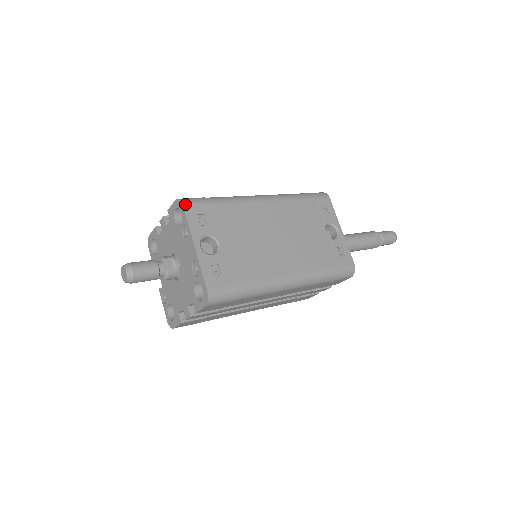
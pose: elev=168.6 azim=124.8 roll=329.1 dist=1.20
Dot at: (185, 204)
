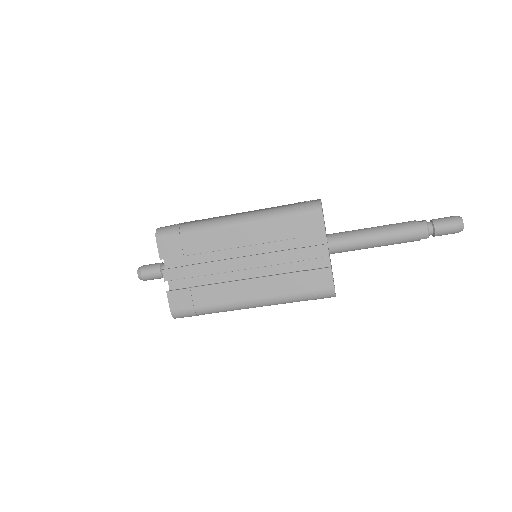
Dot at: occluded
